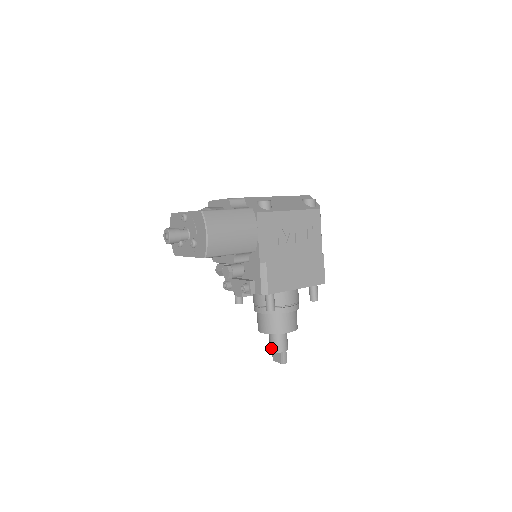
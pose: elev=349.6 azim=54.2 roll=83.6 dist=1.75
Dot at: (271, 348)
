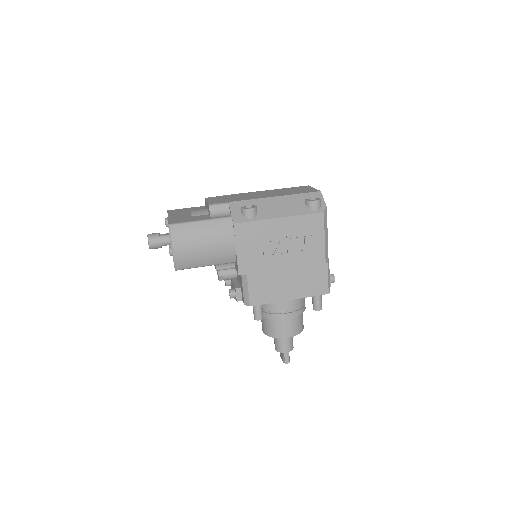
Dot at: occluded
